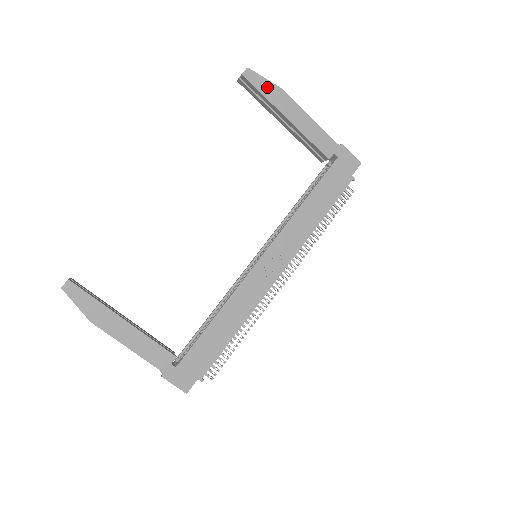
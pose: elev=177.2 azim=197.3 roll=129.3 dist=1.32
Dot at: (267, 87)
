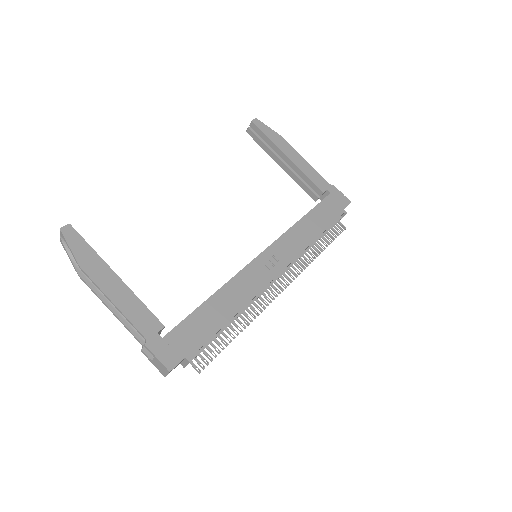
Dot at: (271, 133)
